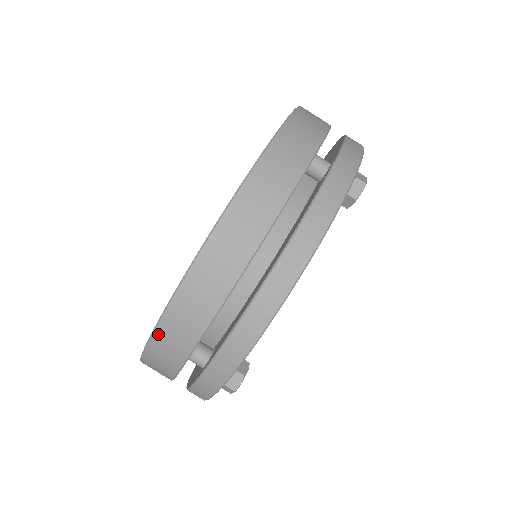
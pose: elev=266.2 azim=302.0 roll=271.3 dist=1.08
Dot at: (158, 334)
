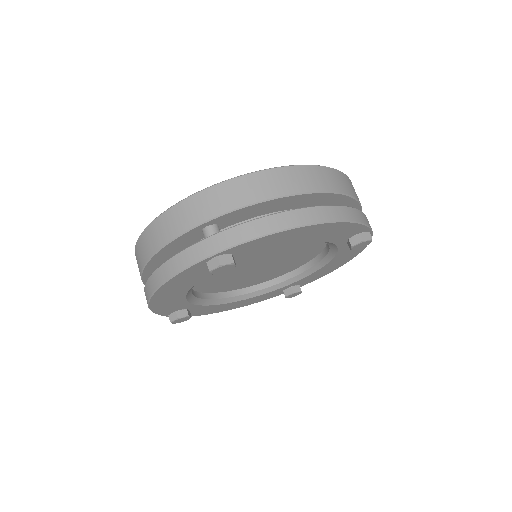
Dot at: (214, 189)
